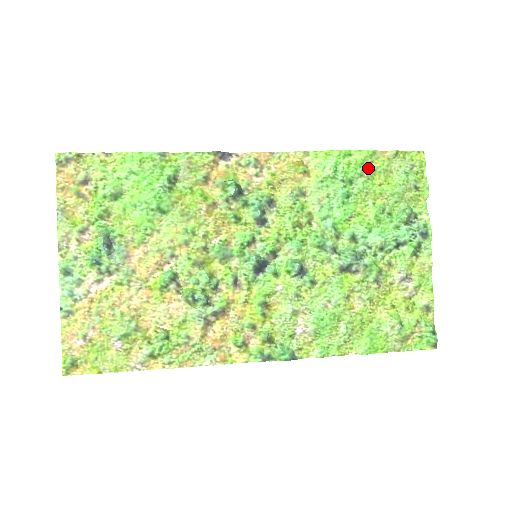
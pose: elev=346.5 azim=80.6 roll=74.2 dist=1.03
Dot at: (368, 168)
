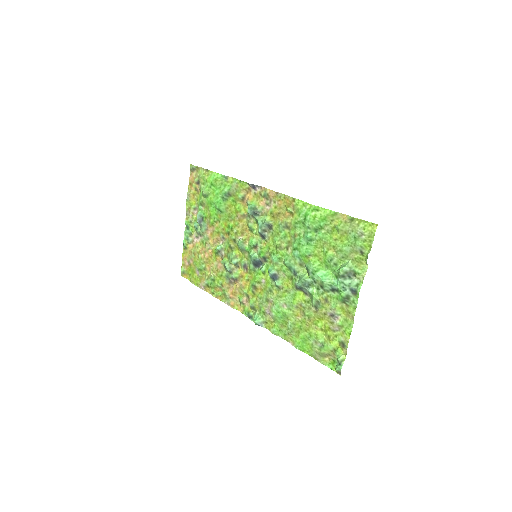
Dot at: (329, 224)
